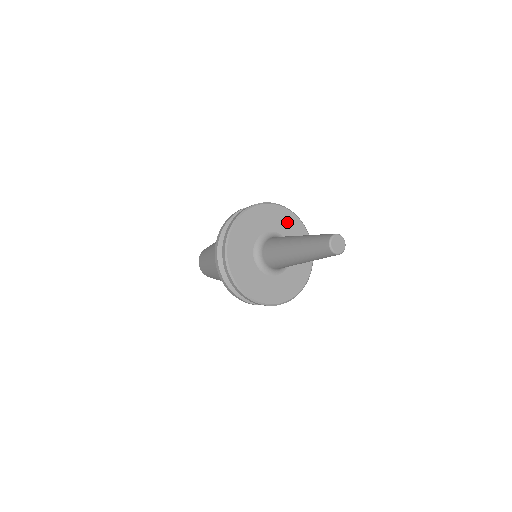
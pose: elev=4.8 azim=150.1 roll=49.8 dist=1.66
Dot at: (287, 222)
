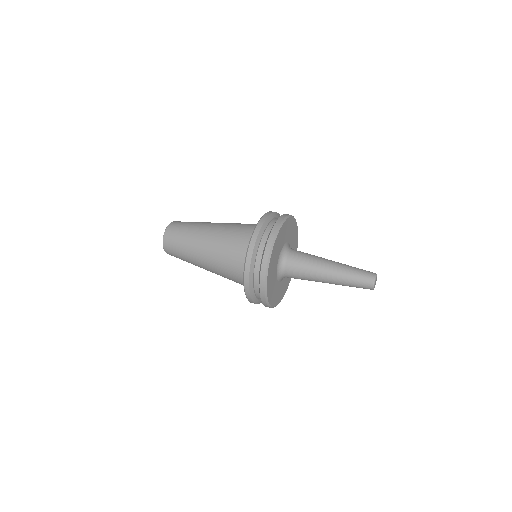
Dot at: (295, 239)
